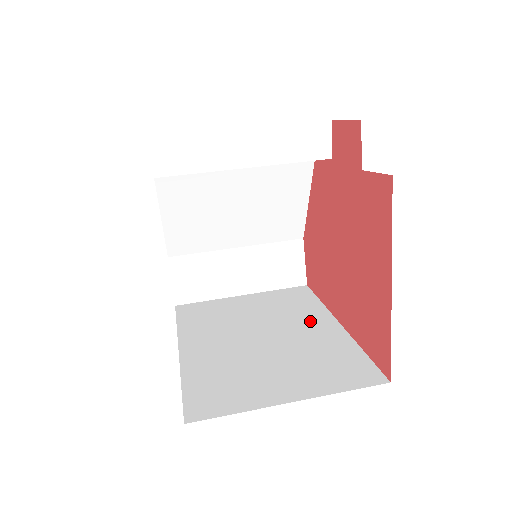
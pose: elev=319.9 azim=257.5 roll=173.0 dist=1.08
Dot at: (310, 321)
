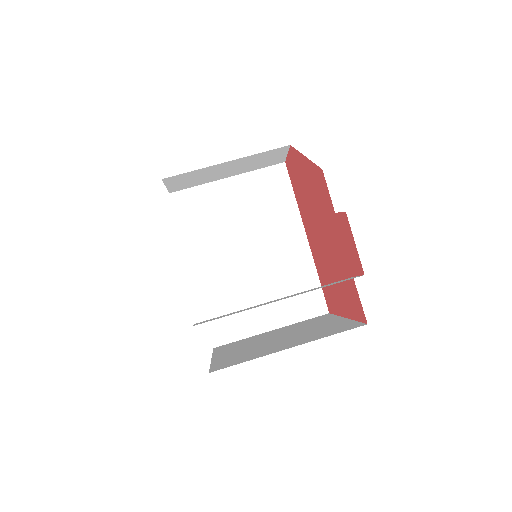
Dot at: (285, 233)
